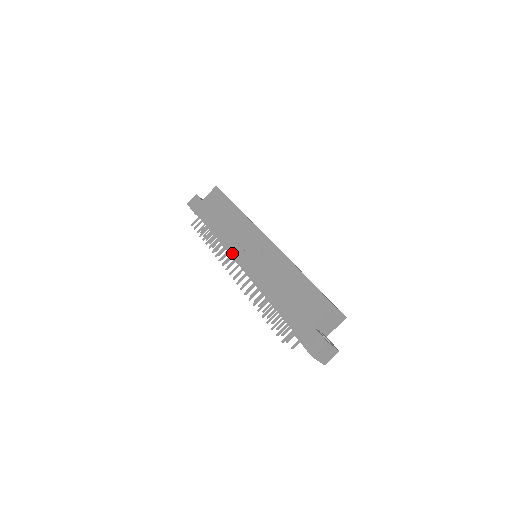
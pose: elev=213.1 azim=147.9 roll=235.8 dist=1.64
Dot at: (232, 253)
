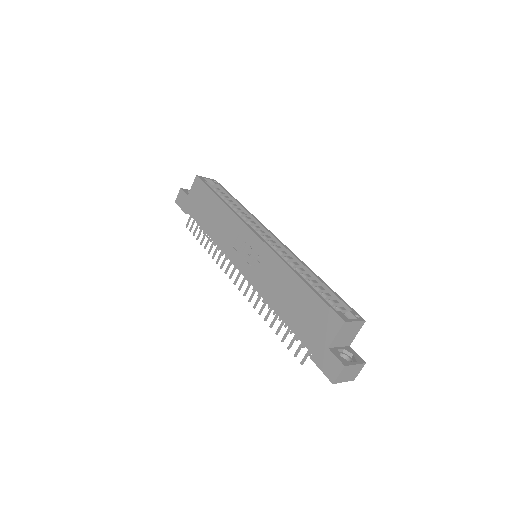
Dot at: (230, 260)
